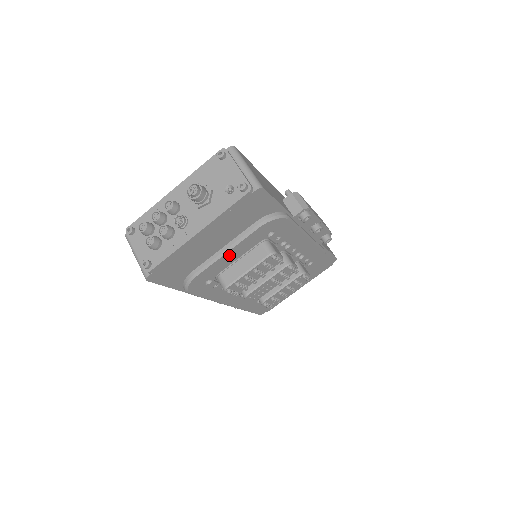
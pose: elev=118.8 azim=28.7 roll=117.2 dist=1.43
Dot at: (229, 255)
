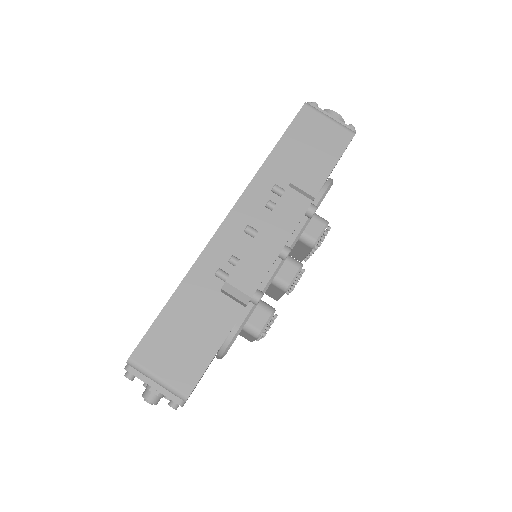
Dot at: occluded
